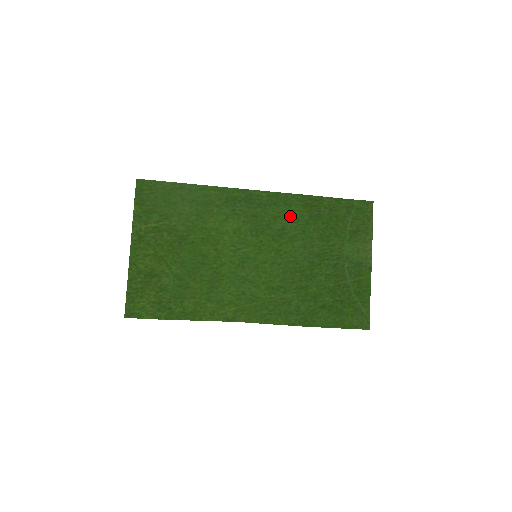
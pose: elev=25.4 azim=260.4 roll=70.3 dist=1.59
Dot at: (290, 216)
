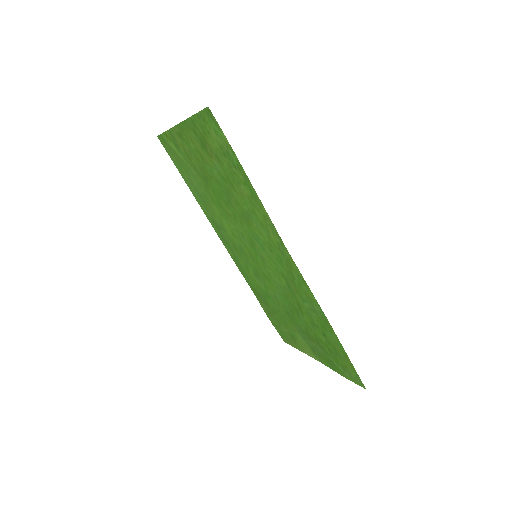
Dot at: (253, 279)
